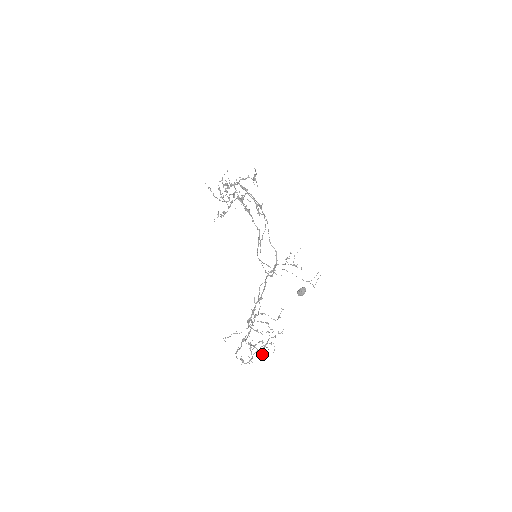
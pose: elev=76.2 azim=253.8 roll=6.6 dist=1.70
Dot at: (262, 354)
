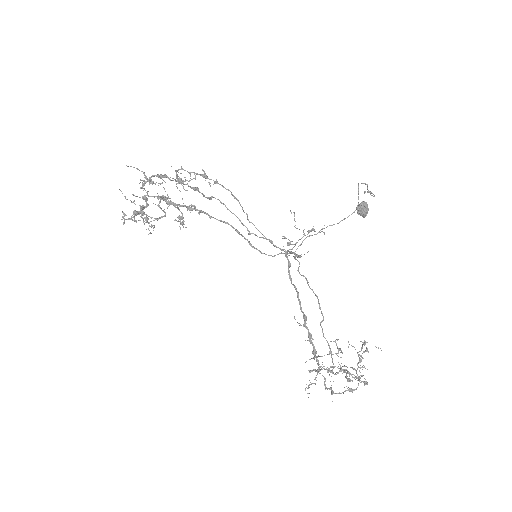
Dot at: occluded
